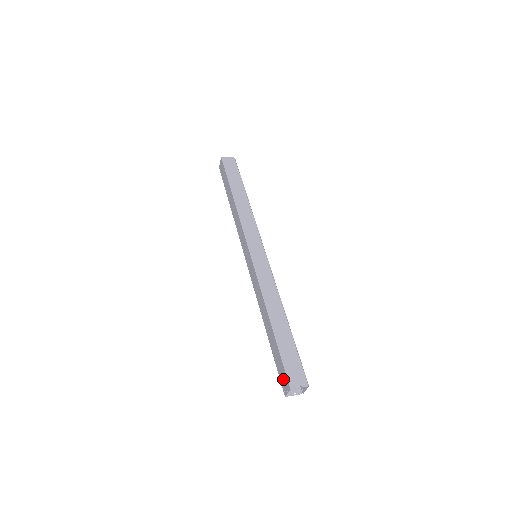
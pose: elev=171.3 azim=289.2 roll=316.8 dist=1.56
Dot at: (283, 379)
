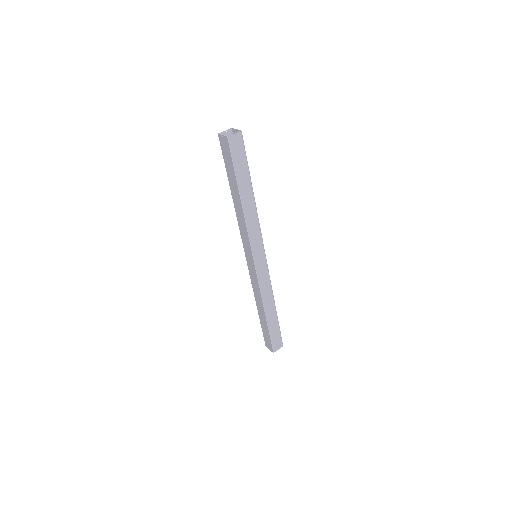
Dot at: (268, 343)
